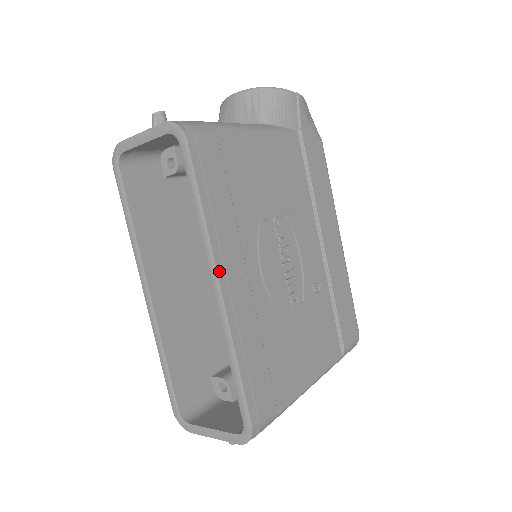
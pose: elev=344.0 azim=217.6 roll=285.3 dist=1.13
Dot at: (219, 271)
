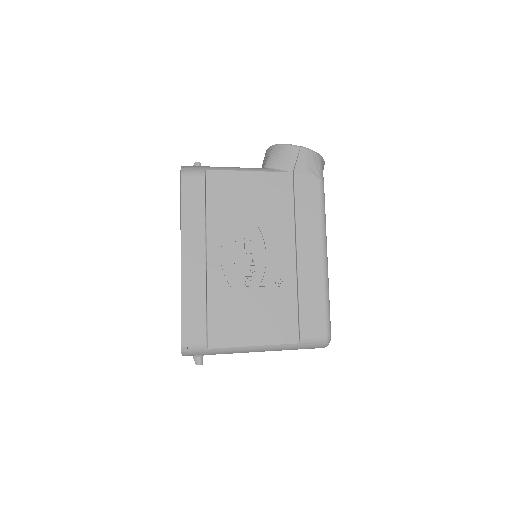
Dot at: (183, 247)
